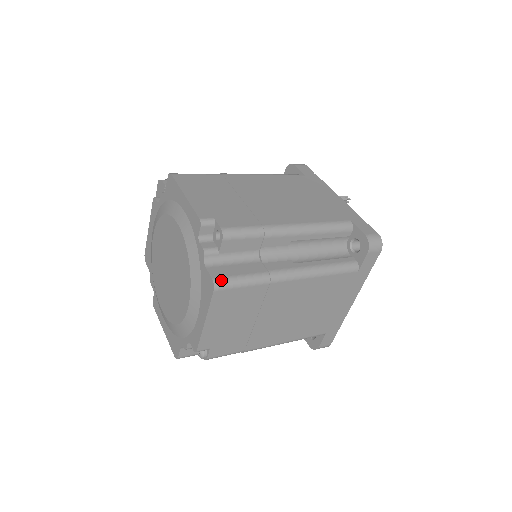
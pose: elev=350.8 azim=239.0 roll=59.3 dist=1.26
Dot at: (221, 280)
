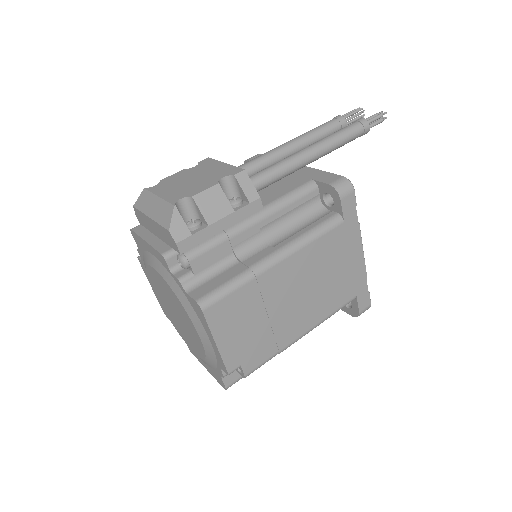
Dot at: occluded
